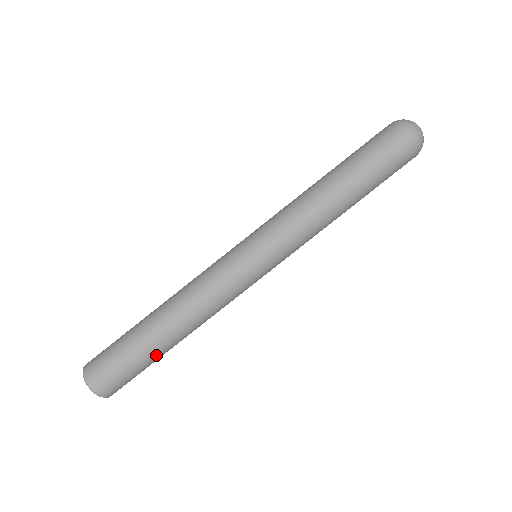
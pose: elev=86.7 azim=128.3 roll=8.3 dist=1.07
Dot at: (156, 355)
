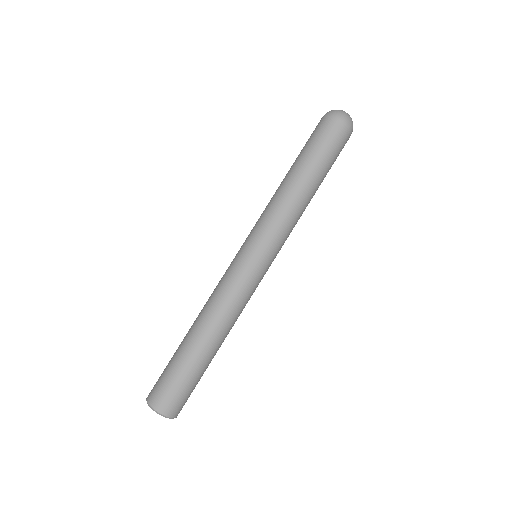
Dot at: (196, 362)
